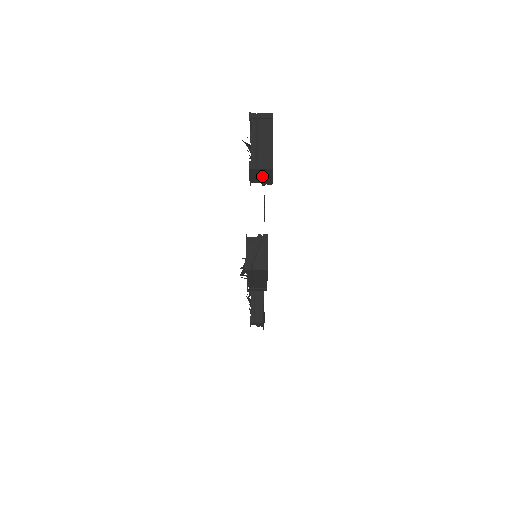
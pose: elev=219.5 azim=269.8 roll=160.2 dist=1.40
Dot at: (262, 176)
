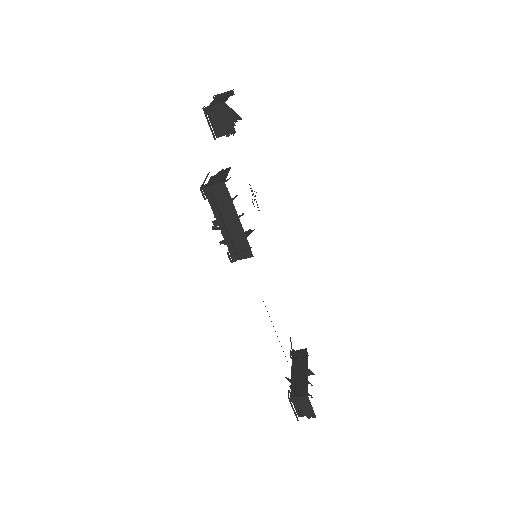
Dot at: (220, 120)
